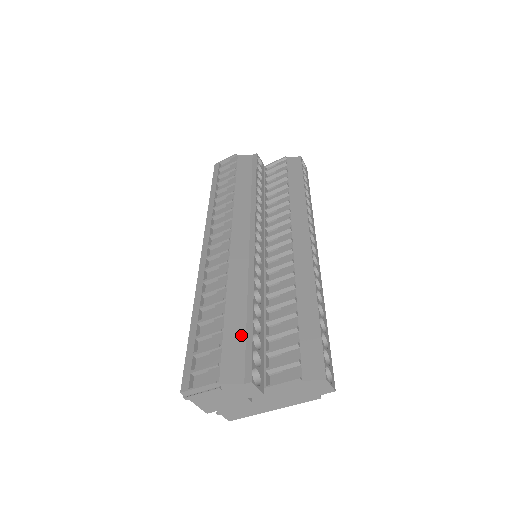
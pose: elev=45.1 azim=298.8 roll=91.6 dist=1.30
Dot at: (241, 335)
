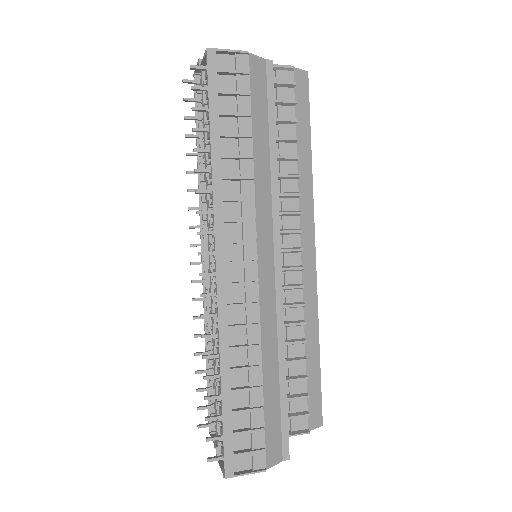
Dot at: (277, 409)
